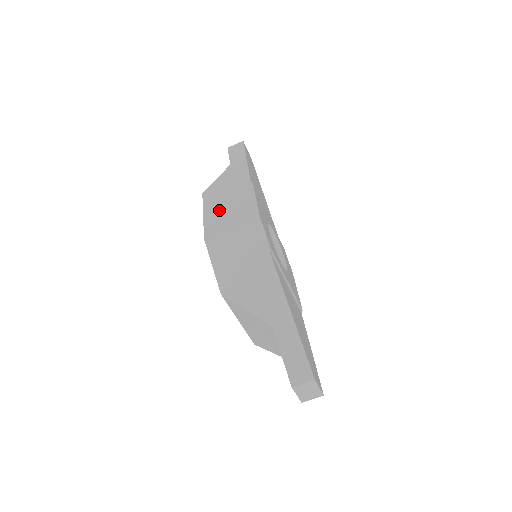
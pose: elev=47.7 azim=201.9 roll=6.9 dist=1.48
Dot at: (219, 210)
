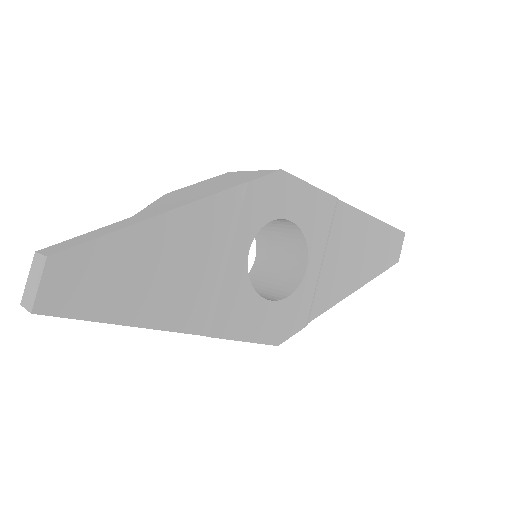
Dot at: occluded
